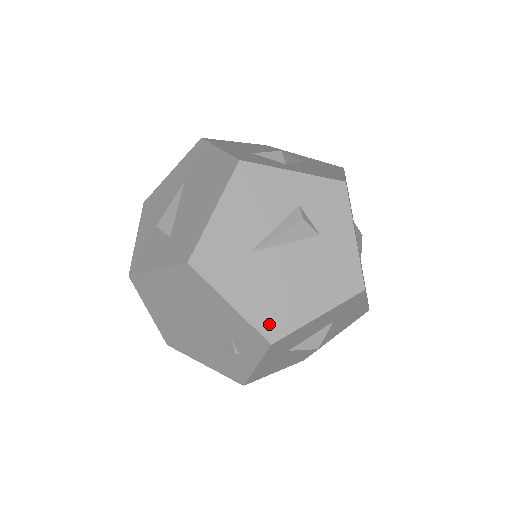
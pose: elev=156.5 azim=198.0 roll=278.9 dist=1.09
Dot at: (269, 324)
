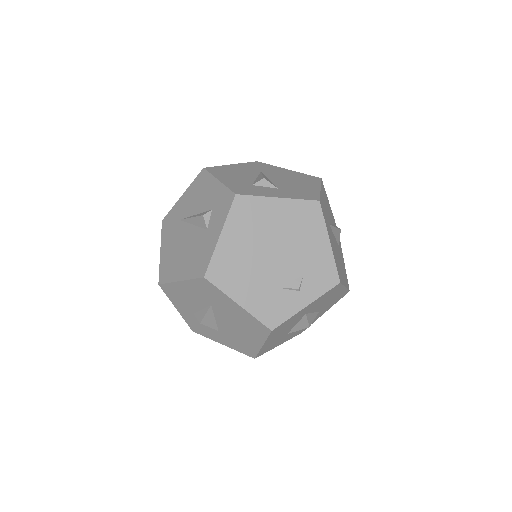
Dot at: (338, 270)
